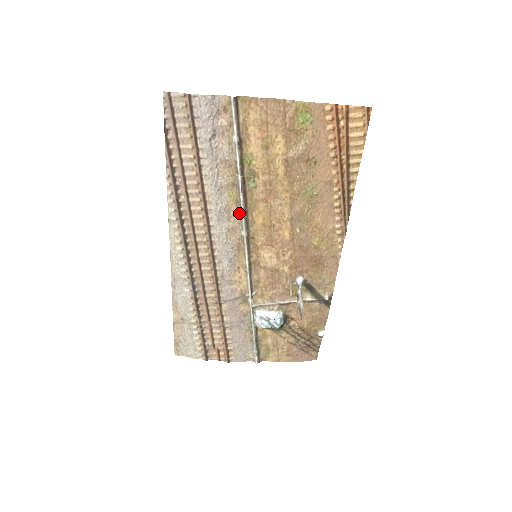
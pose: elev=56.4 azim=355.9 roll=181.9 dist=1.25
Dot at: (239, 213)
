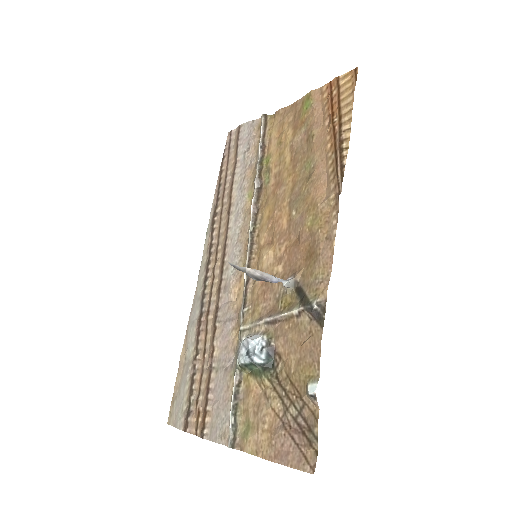
Dot at: (252, 211)
